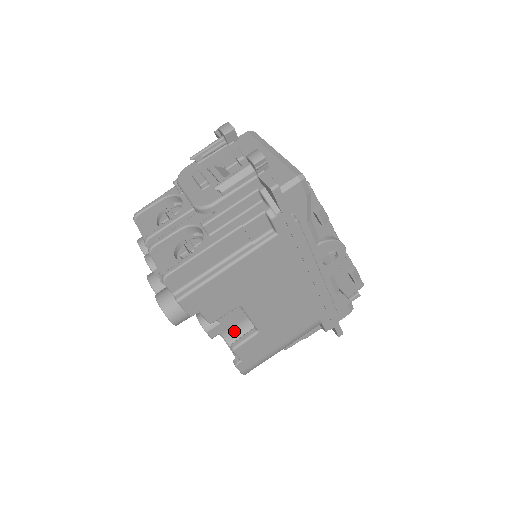
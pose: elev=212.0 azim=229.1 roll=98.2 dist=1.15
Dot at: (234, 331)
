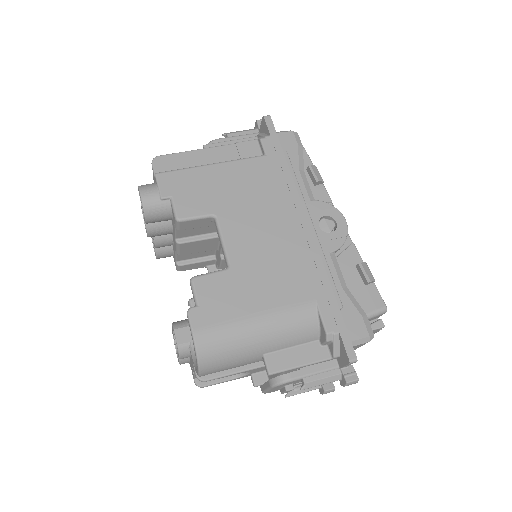
Dot at: occluded
